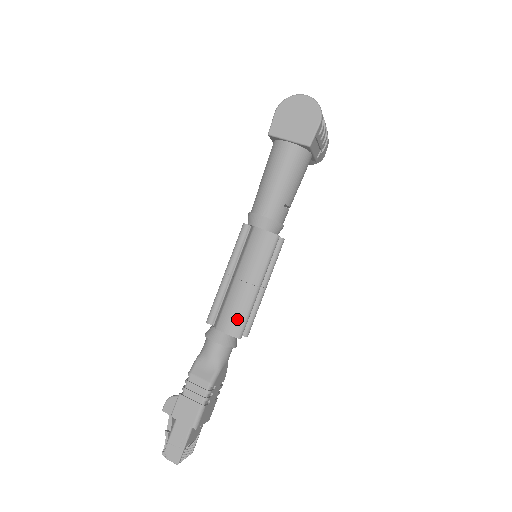
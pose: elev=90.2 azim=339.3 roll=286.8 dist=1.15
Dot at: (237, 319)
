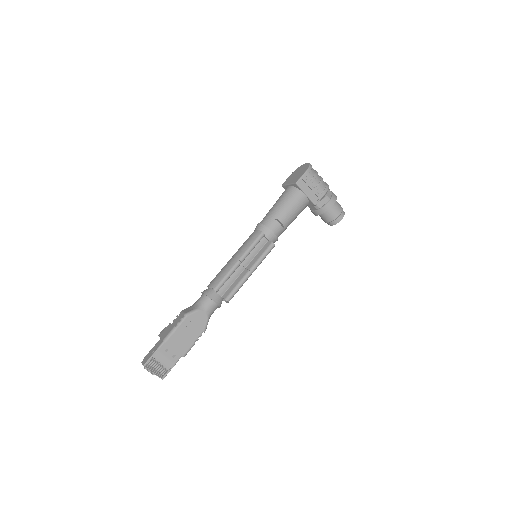
Dot at: (218, 277)
